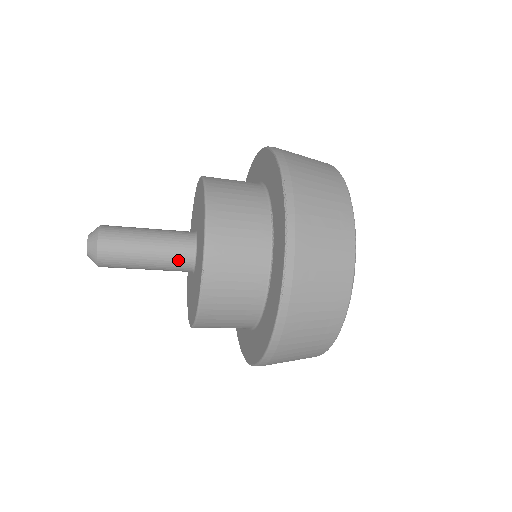
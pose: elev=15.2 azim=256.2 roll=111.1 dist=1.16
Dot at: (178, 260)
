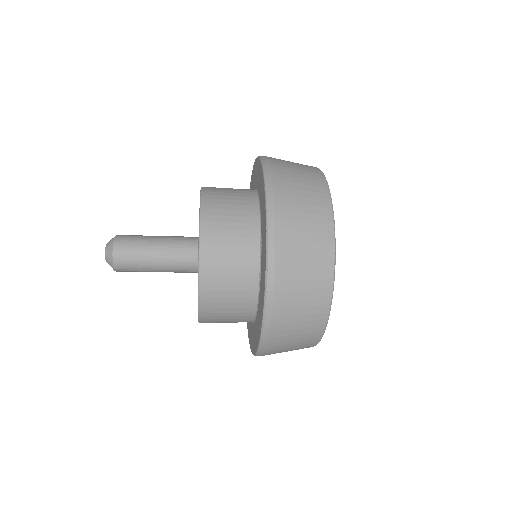
Dot at: (183, 268)
